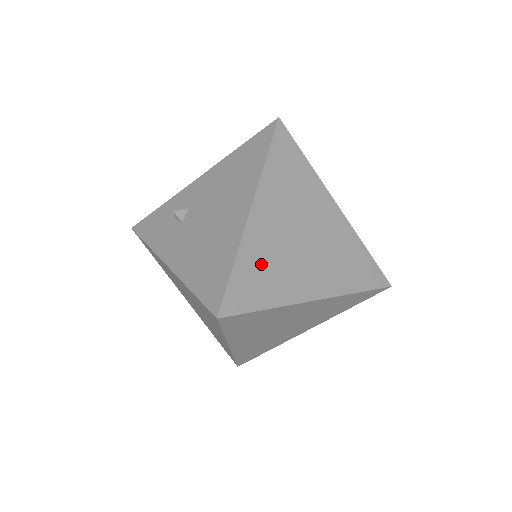
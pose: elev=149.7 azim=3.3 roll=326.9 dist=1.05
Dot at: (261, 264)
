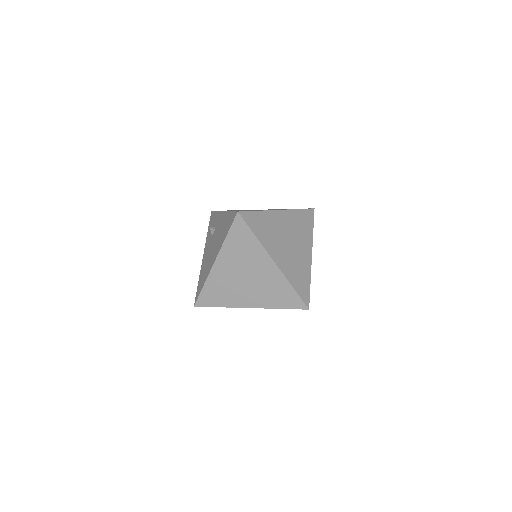
Dot at: (218, 288)
